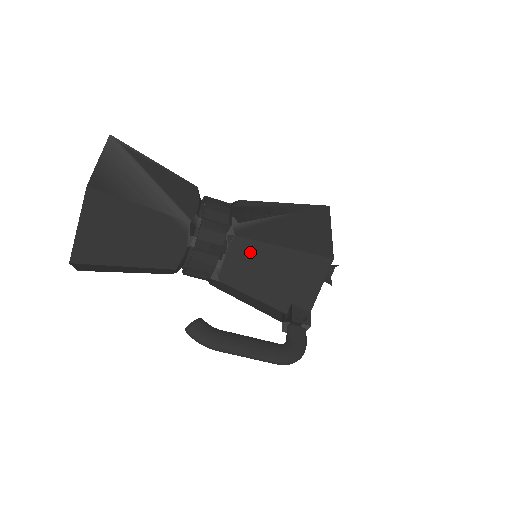
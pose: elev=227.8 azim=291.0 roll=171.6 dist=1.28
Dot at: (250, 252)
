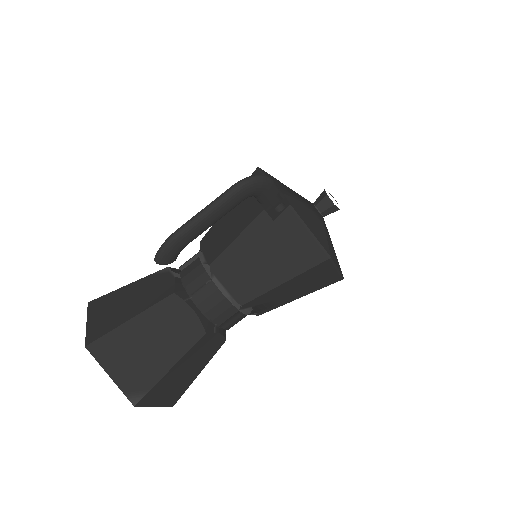
Dot at: (214, 232)
